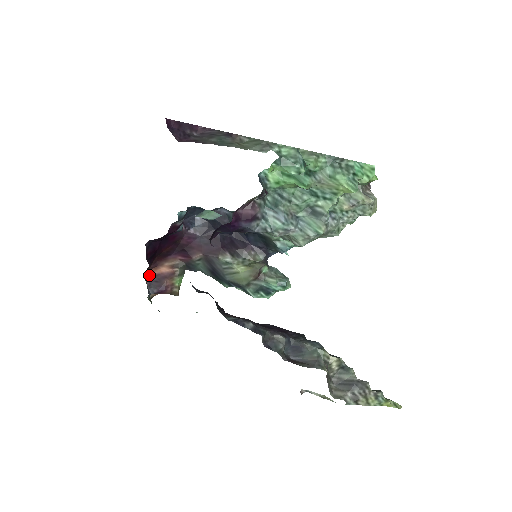
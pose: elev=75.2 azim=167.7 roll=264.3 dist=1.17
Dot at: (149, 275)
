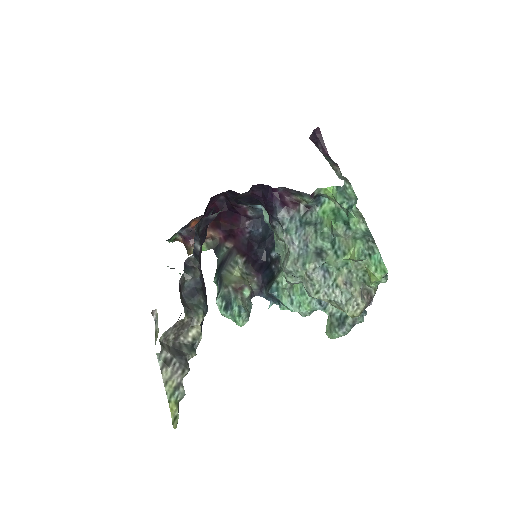
Dot at: occluded
